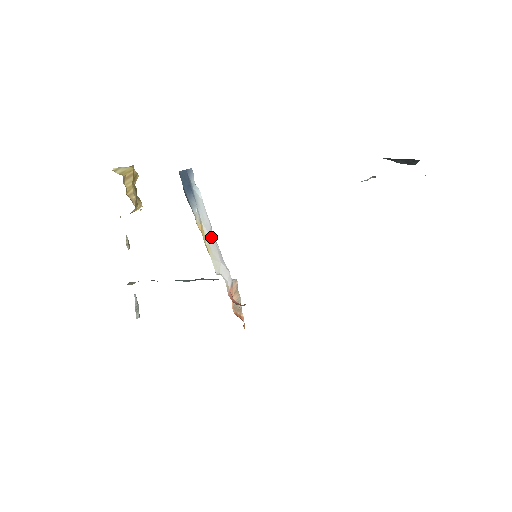
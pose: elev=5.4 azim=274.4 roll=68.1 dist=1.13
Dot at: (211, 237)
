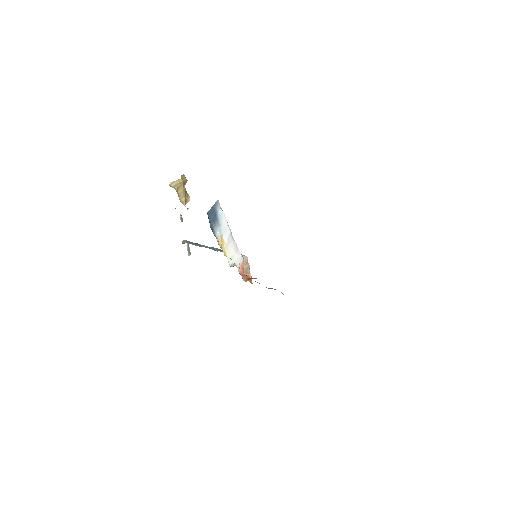
Dot at: (229, 240)
